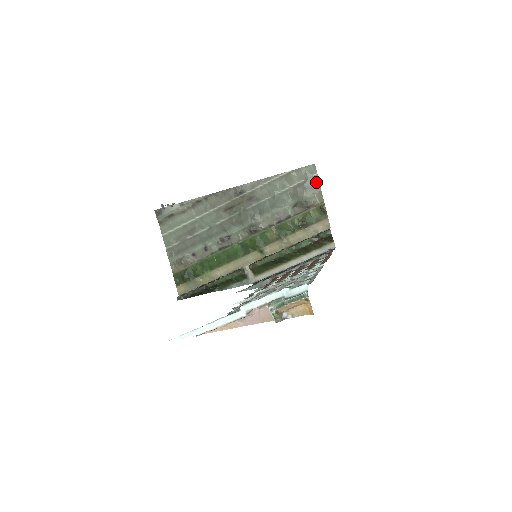
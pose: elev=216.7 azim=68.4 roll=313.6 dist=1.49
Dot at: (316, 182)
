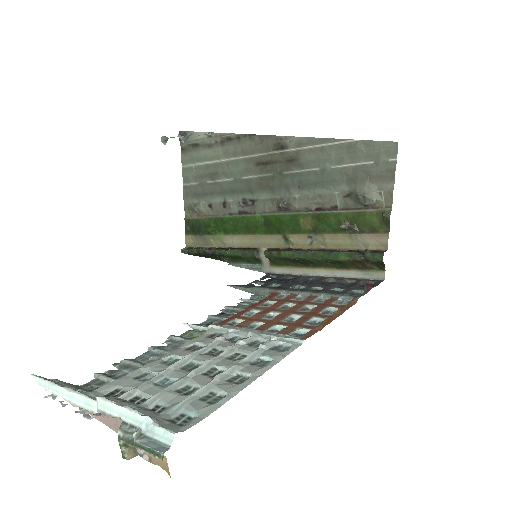
Dot at: (390, 172)
